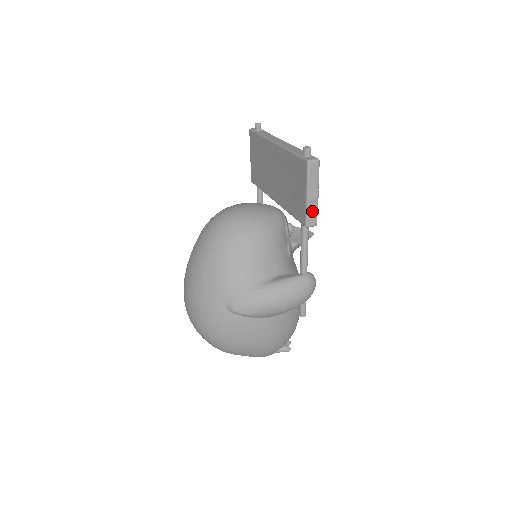
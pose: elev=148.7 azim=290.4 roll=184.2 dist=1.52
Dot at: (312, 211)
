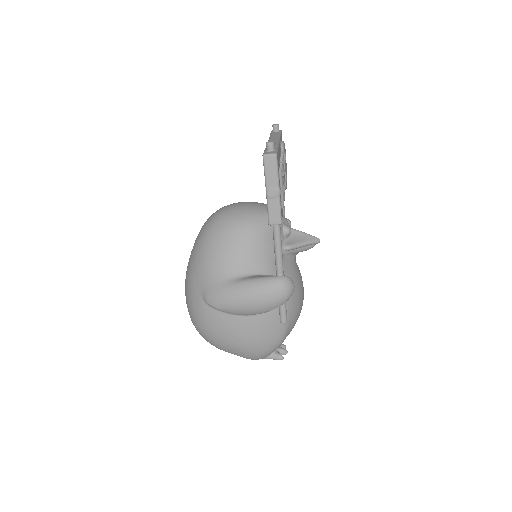
Dot at: (274, 208)
